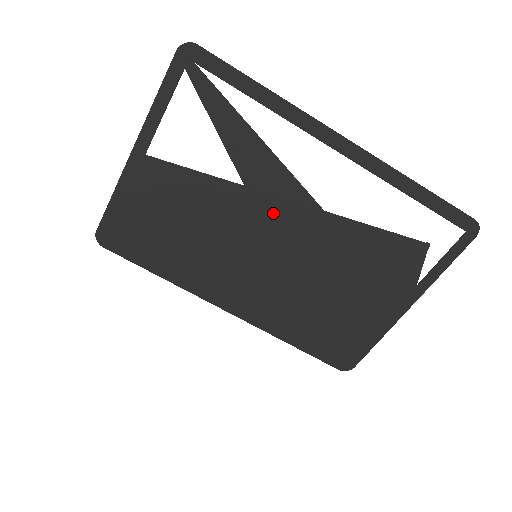
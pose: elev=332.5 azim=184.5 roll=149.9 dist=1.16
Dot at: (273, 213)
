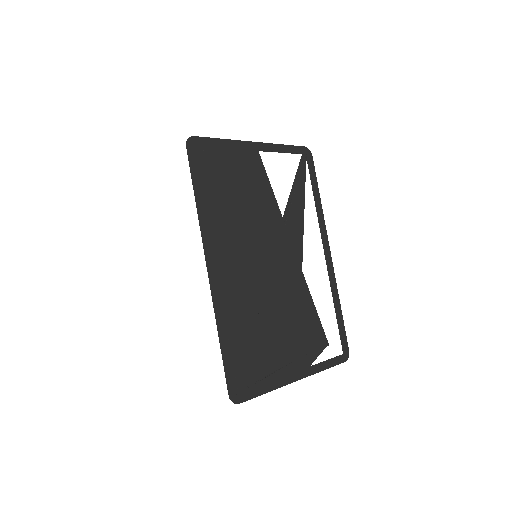
Dot at: (283, 245)
